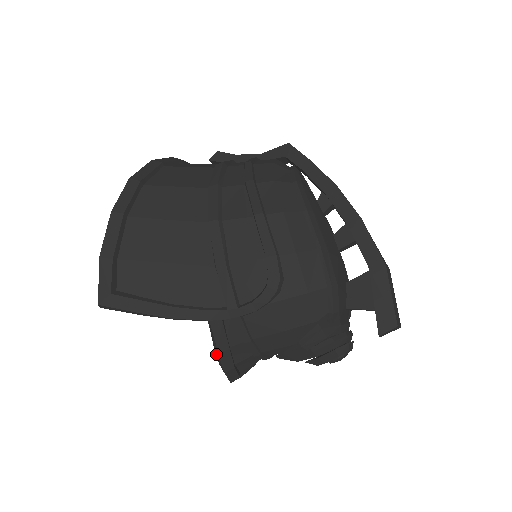
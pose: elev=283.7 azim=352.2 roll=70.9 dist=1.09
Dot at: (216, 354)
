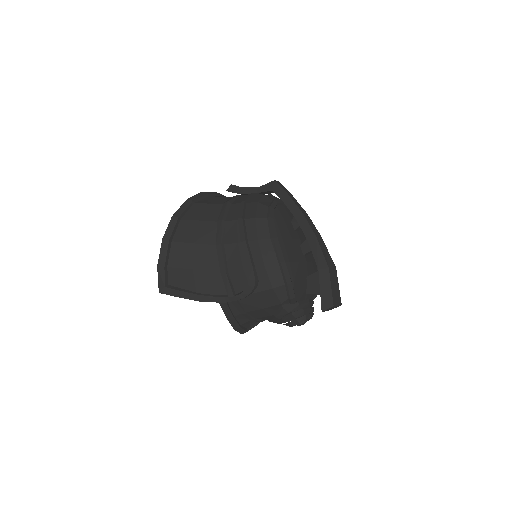
Dot at: occluded
